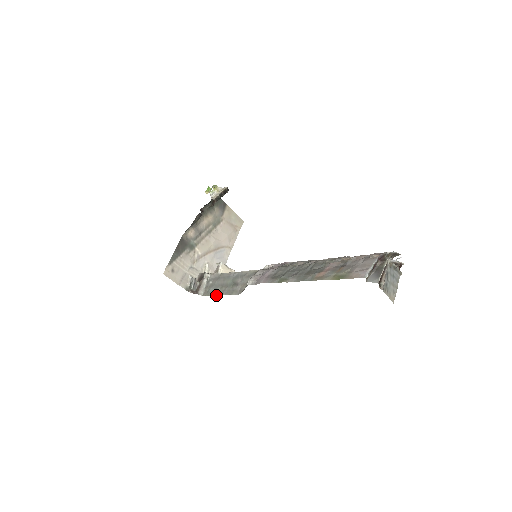
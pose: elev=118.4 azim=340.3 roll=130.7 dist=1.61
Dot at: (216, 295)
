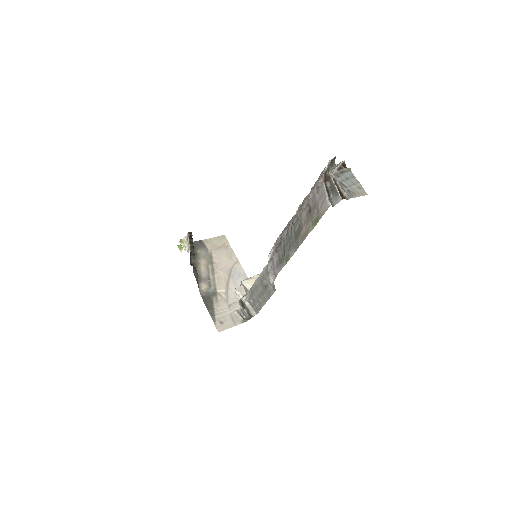
Dot at: occluded
